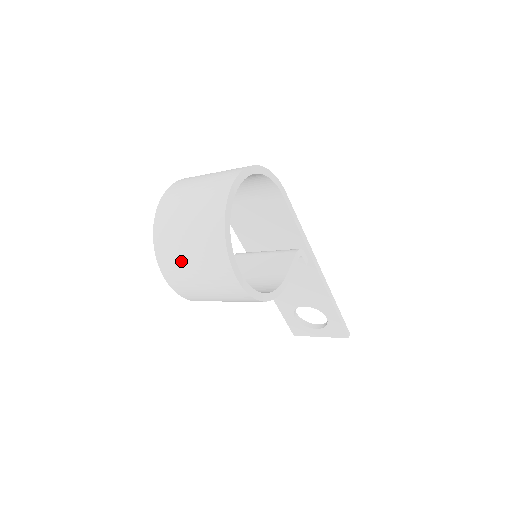
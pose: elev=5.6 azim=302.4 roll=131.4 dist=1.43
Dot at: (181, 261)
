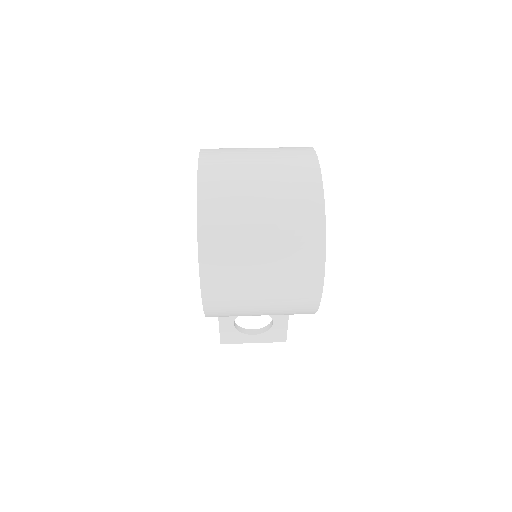
Dot at: (244, 266)
